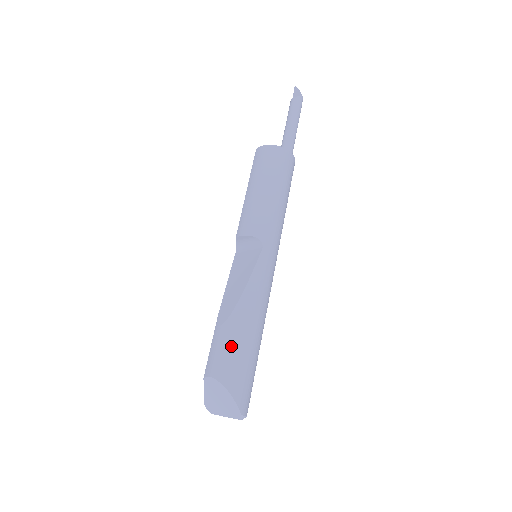
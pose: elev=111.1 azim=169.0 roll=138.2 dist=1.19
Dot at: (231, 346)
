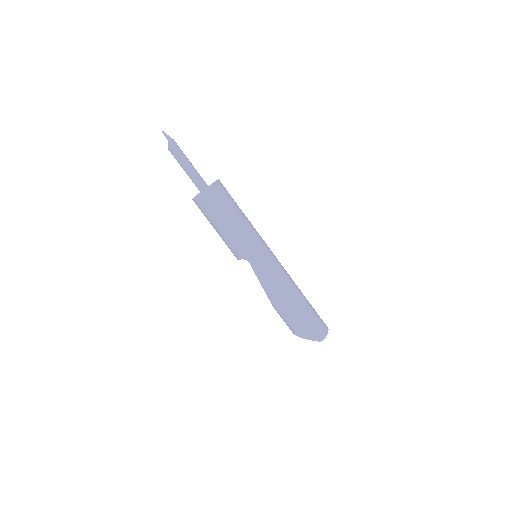
Dot at: (285, 319)
